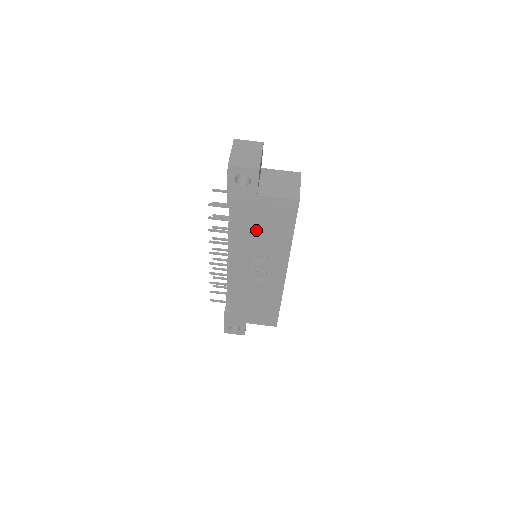
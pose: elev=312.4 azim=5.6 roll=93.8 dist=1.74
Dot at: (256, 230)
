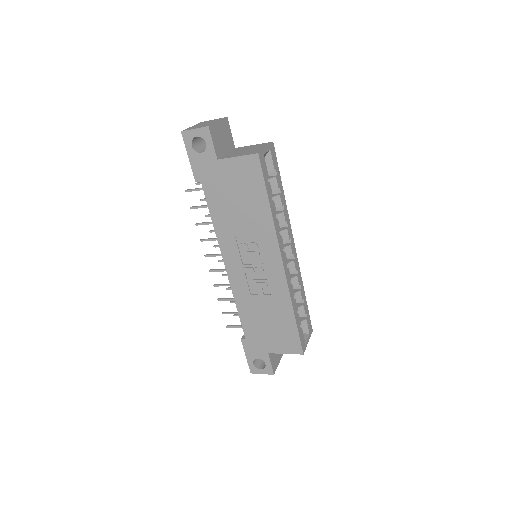
Dot at: (232, 207)
